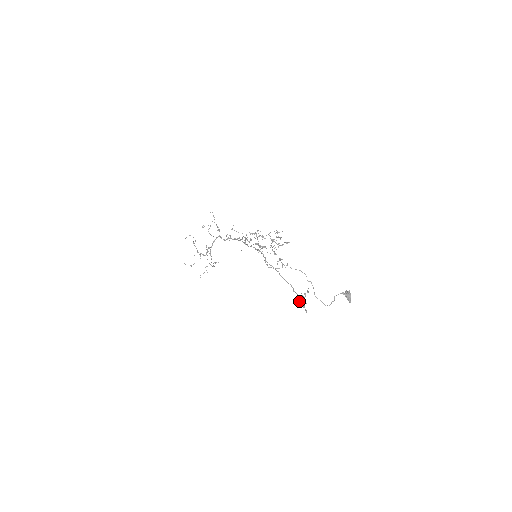
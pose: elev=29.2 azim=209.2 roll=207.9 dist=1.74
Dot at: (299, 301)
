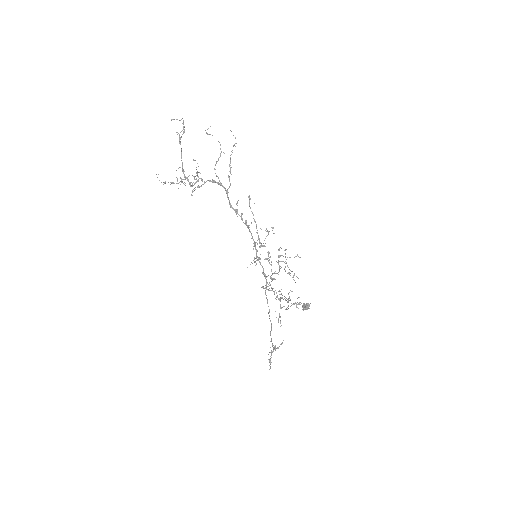
Dot at: occluded
